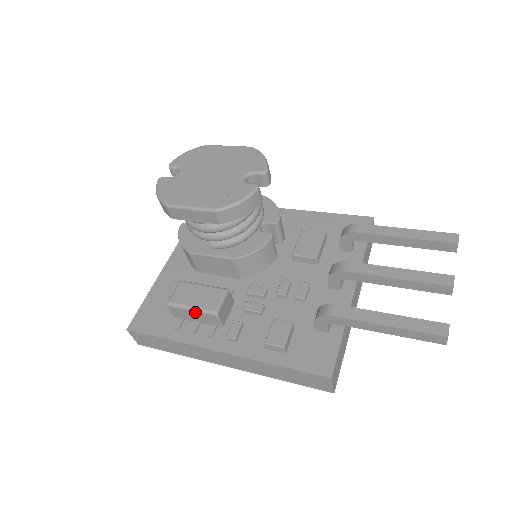
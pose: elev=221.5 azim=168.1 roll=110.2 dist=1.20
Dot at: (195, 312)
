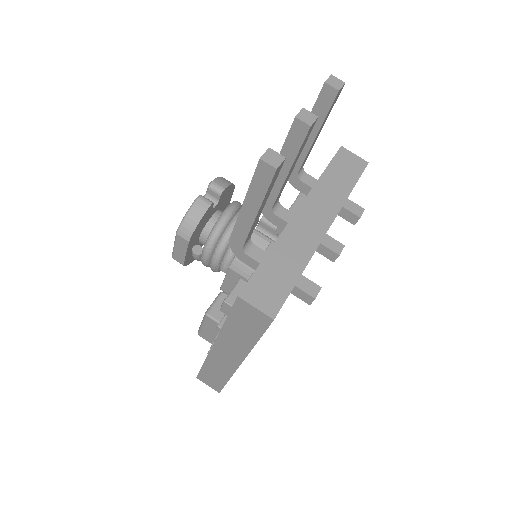
Dot at: (204, 325)
